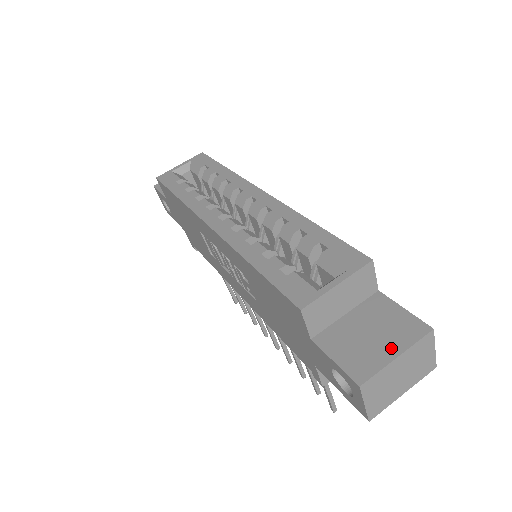
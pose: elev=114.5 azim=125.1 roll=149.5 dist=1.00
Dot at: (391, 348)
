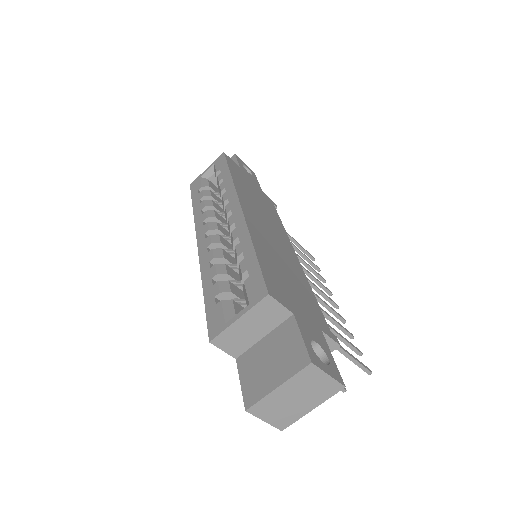
Dot at: (277, 378)
